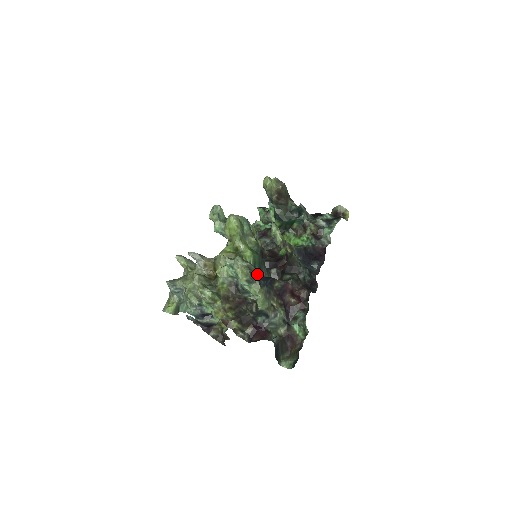
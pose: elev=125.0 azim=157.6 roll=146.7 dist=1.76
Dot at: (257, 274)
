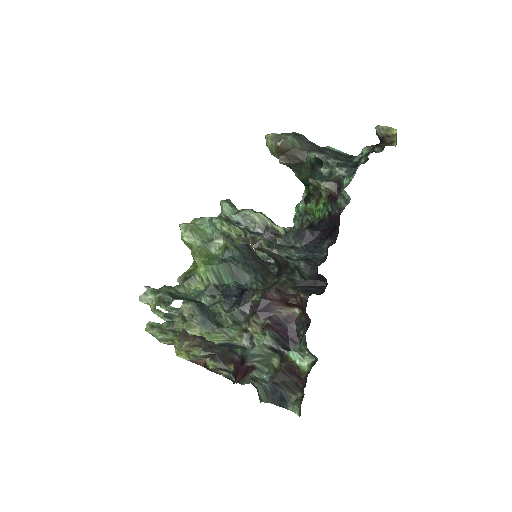
Dot at: (226, 290)
